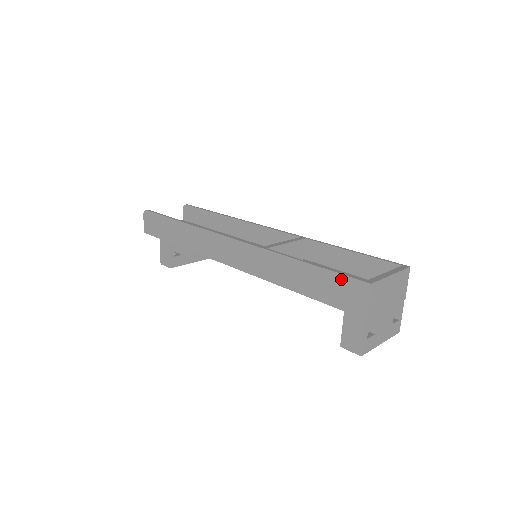
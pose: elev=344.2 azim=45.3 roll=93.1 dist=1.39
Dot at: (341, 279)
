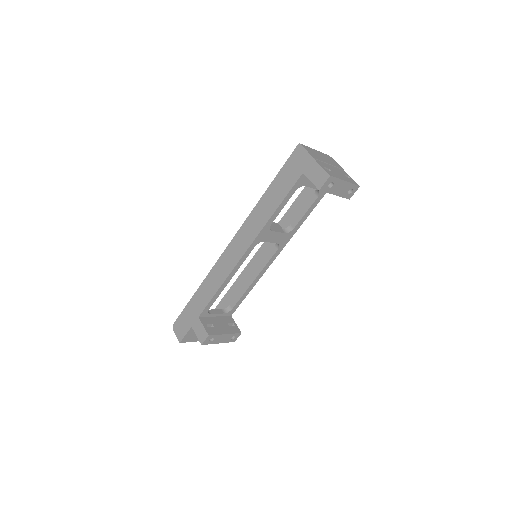
Dot at: (288, 164)
